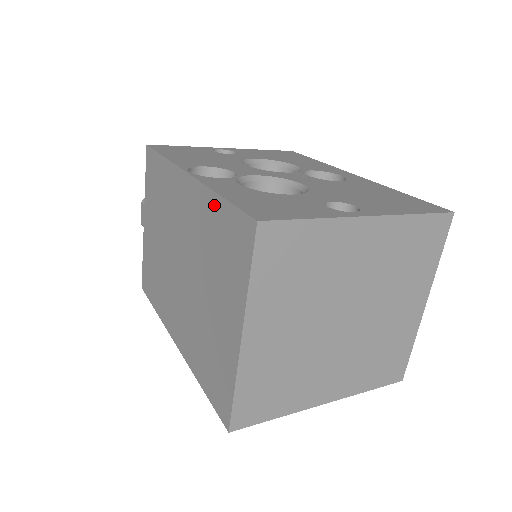
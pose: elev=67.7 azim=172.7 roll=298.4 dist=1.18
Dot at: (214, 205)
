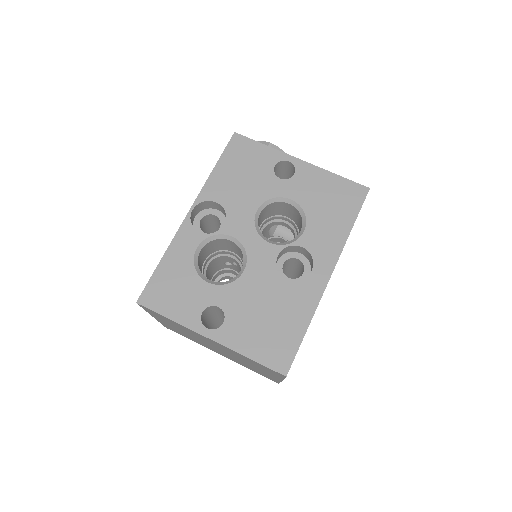
Dot at: occluded
